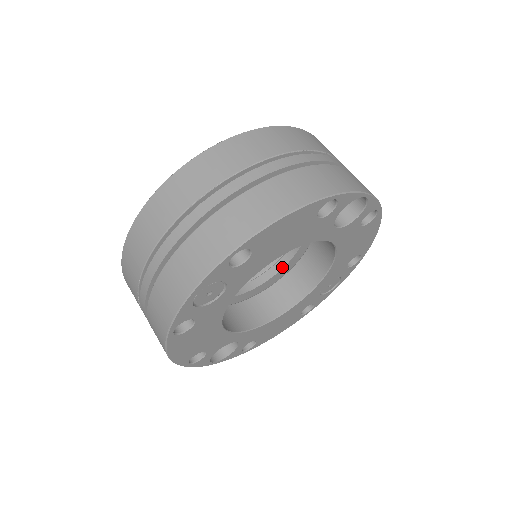
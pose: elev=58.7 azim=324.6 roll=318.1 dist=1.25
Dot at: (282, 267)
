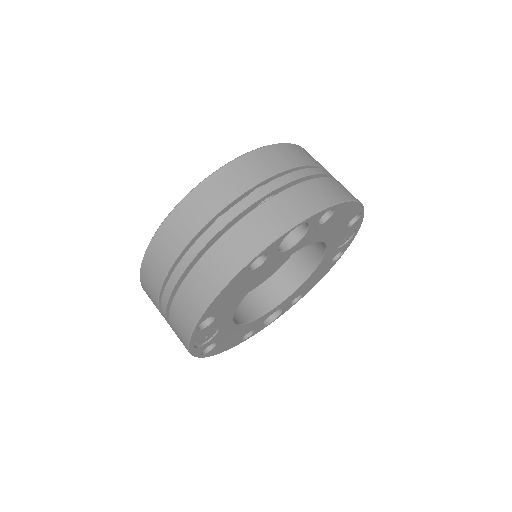
Dot at: occluded
